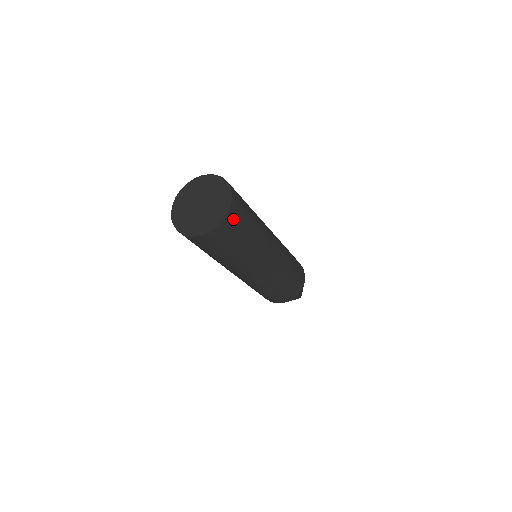
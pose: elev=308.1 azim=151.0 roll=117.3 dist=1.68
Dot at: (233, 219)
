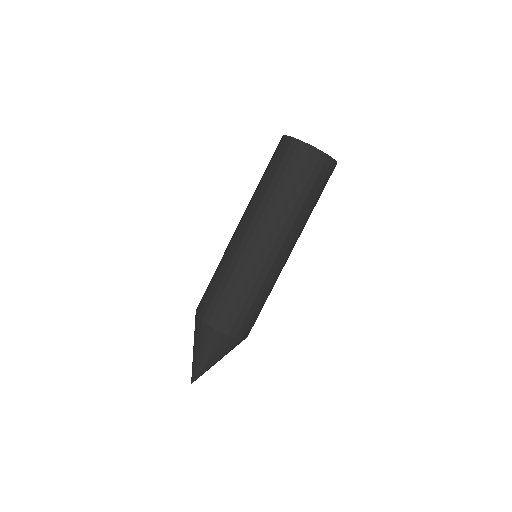
Dot at: (327, 168)
